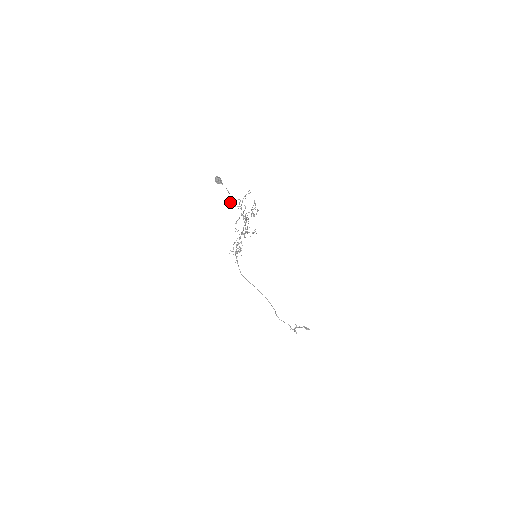
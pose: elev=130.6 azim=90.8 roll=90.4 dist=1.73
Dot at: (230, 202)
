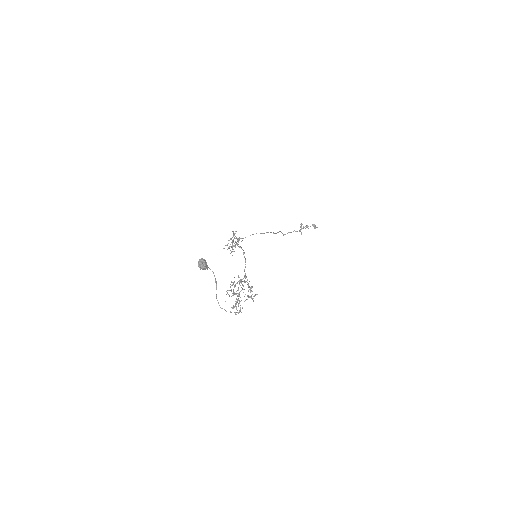
Dot at: (218, 303)
